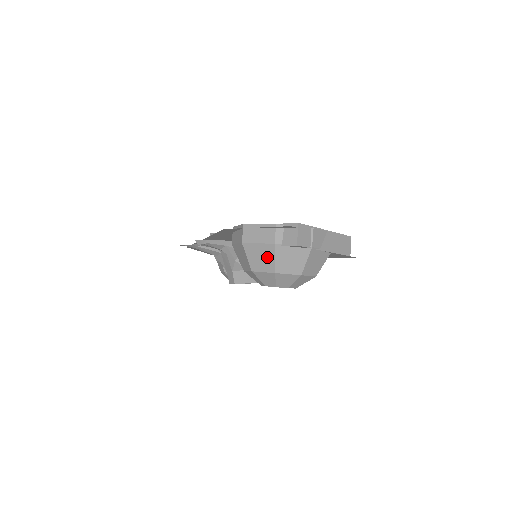
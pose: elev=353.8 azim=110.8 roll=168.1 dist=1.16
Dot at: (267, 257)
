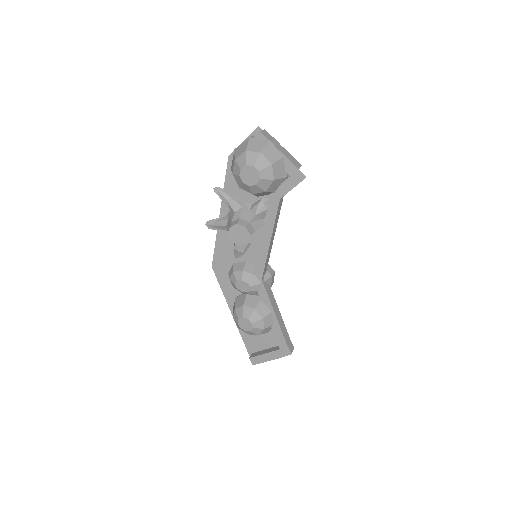
Dot at: (244, 146)
